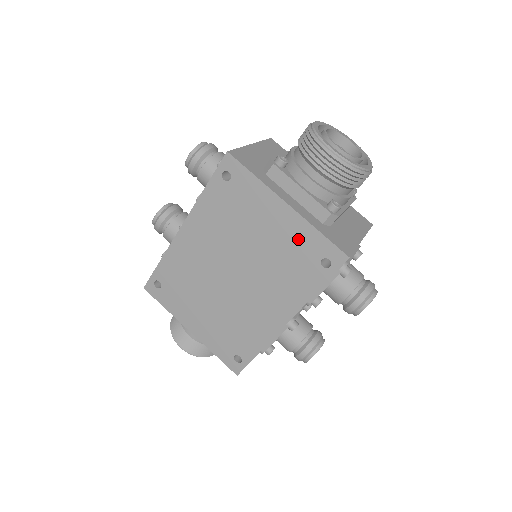
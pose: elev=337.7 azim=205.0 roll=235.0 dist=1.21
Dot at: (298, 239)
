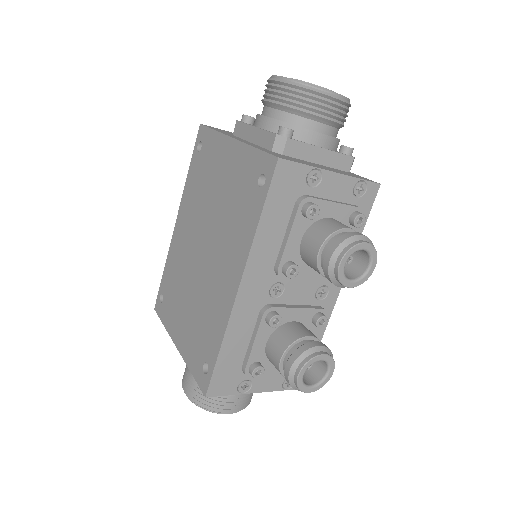
Dot at: (241, 169)
